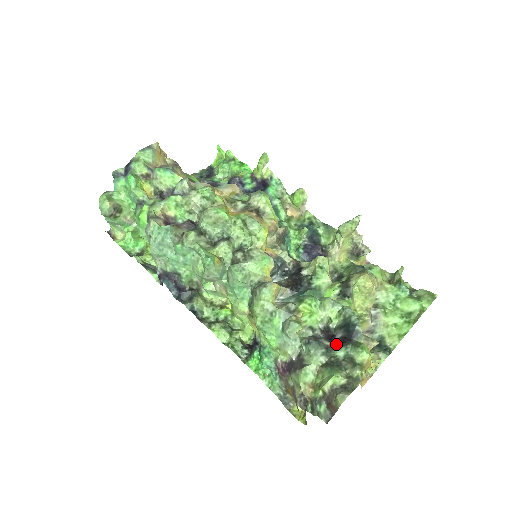
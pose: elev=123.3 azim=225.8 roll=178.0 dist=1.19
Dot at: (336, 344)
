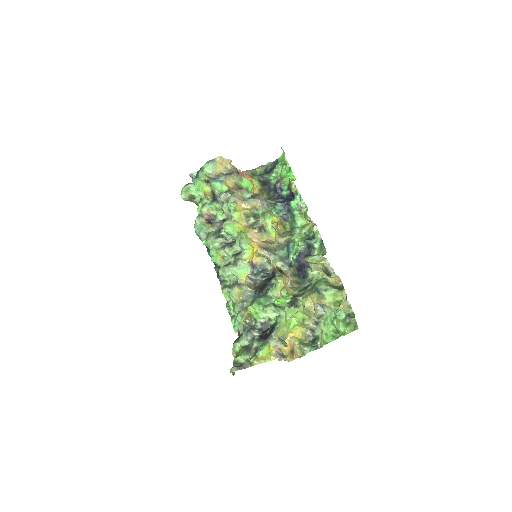
Dot at: (259, 337)
